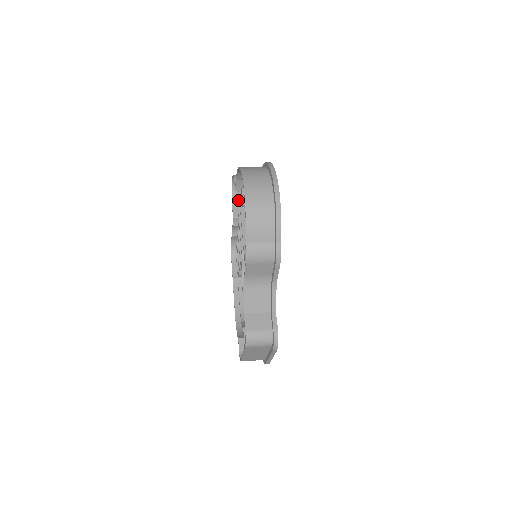
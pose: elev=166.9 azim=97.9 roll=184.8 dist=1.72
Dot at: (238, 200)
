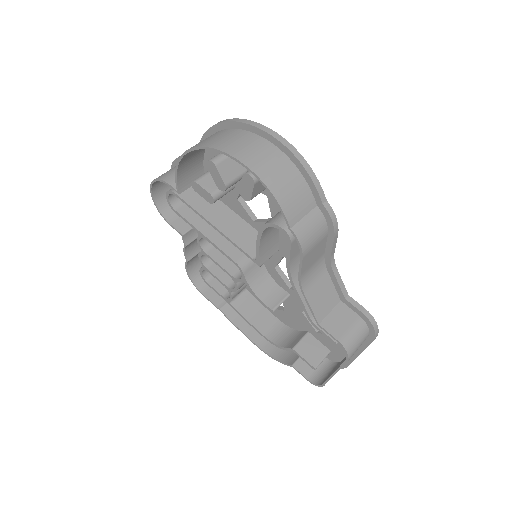
Dot at: (176, 210)
